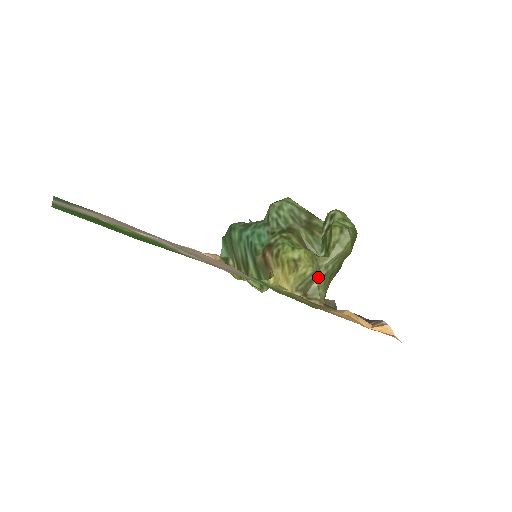
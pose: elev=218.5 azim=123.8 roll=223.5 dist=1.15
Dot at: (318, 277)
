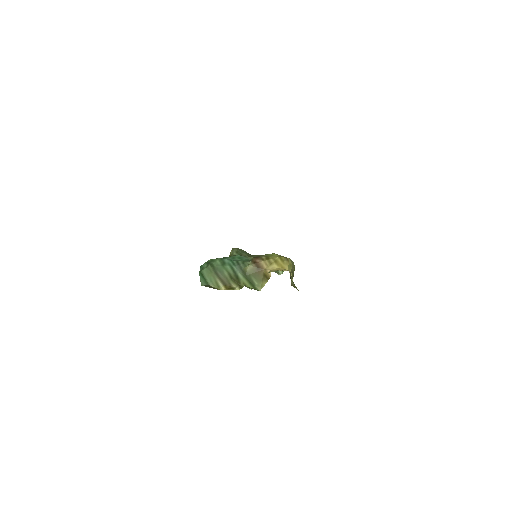
Dot at: (291, 278)
